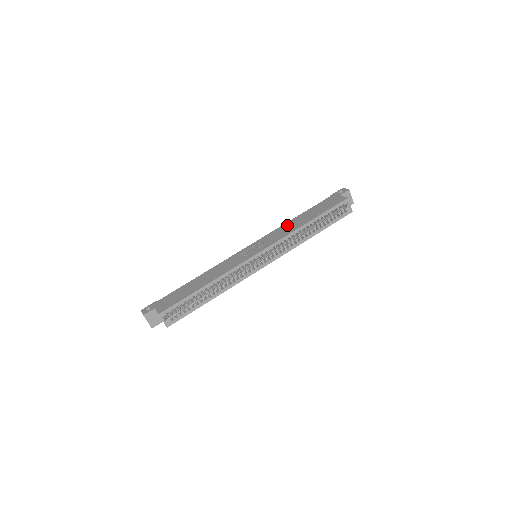
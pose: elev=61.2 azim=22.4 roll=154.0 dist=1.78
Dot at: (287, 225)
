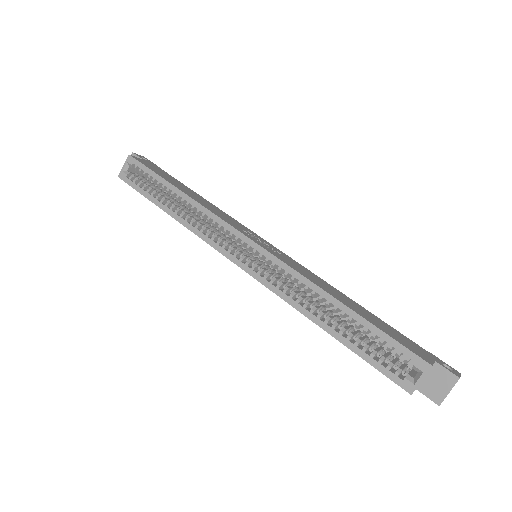
Dot at: (328, 284)
